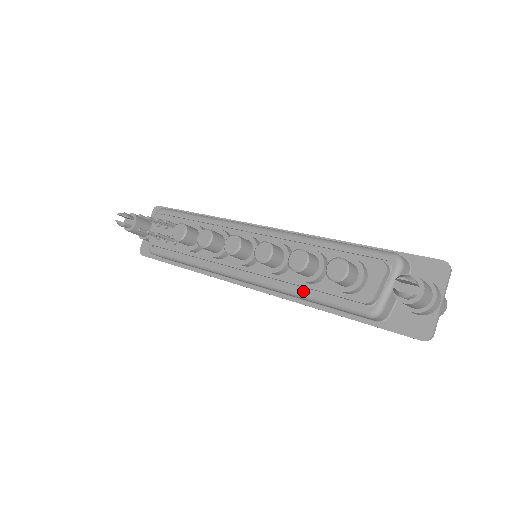
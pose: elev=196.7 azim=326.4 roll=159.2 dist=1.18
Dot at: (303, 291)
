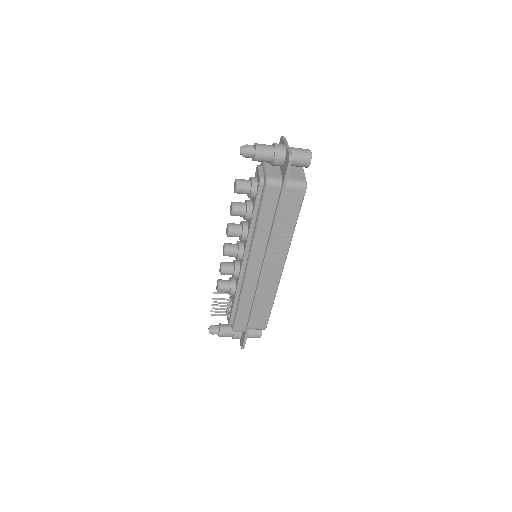
Dot at: (255, 223)
